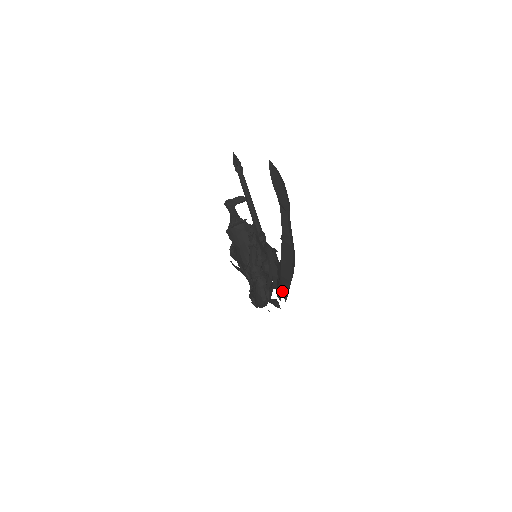
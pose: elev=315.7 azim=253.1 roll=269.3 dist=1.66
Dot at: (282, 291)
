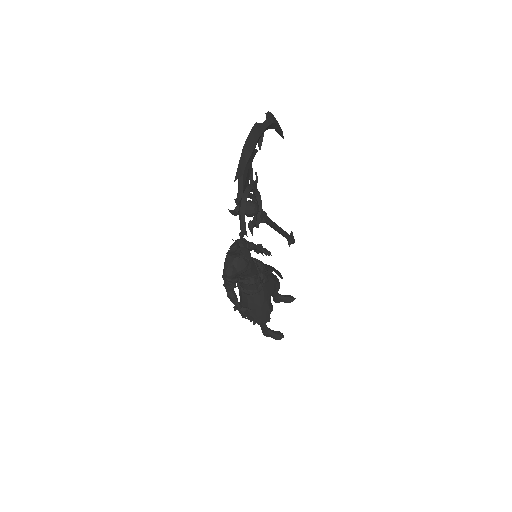
Dot at: occluded
